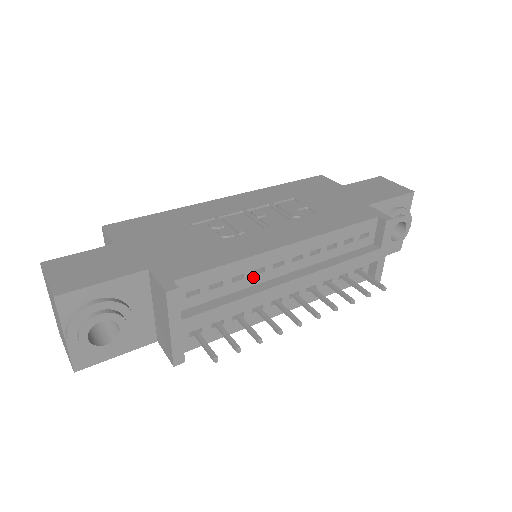
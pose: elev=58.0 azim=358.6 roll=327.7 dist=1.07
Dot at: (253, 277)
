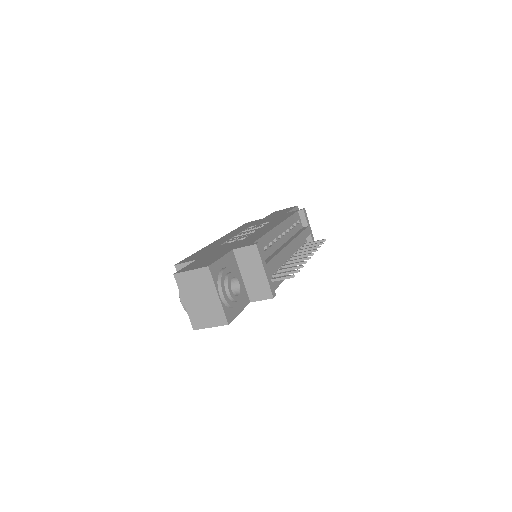
Dot at: (274, 245)
